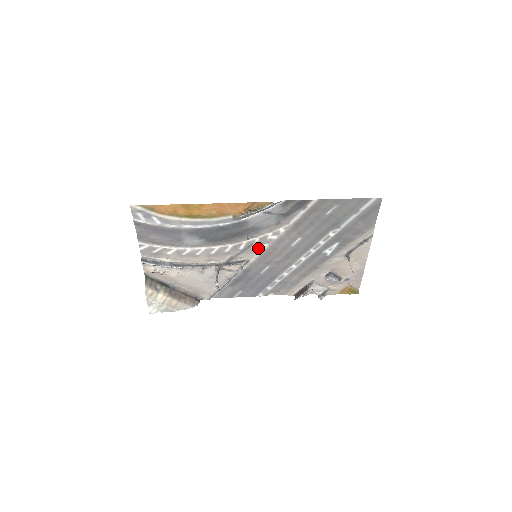
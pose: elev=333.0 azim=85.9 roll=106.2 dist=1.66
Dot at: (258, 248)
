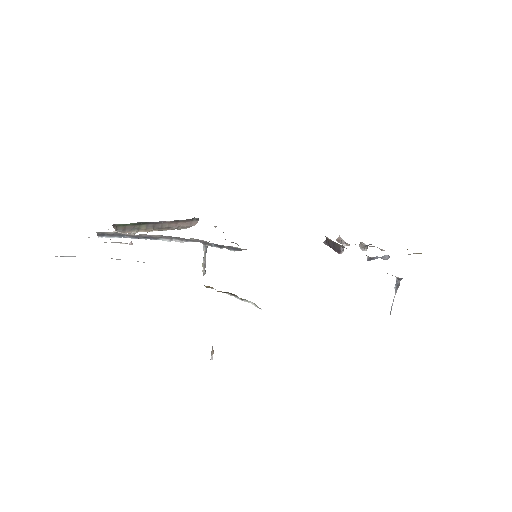
Dot at: occluded
